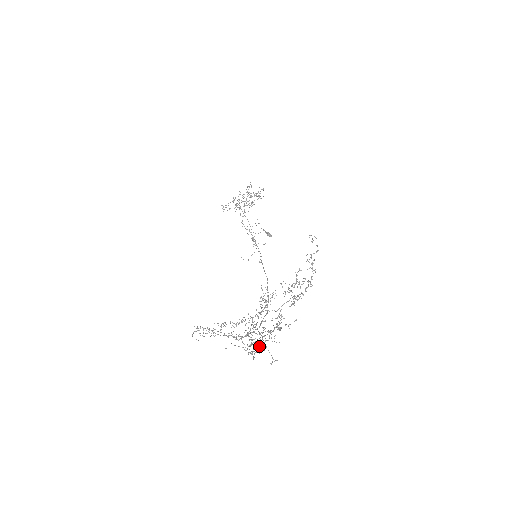
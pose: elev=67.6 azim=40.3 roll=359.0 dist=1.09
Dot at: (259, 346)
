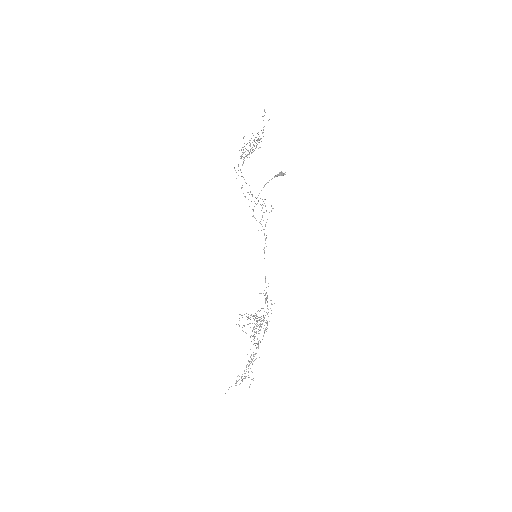
Dot at: occluded
